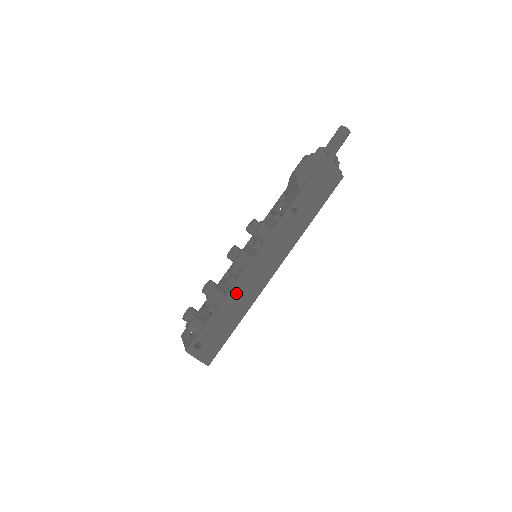
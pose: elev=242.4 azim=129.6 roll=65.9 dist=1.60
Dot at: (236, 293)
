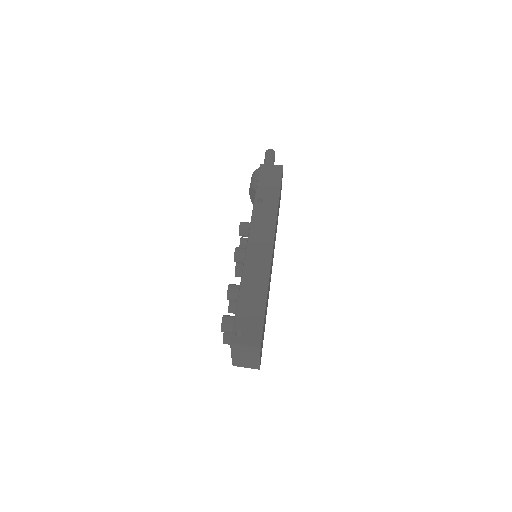
Dot at: (248, 275)
